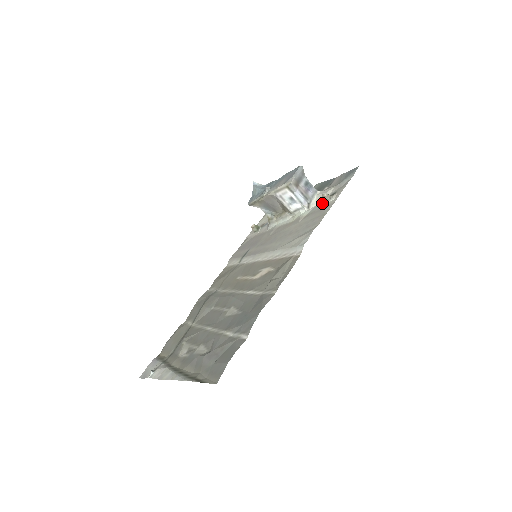
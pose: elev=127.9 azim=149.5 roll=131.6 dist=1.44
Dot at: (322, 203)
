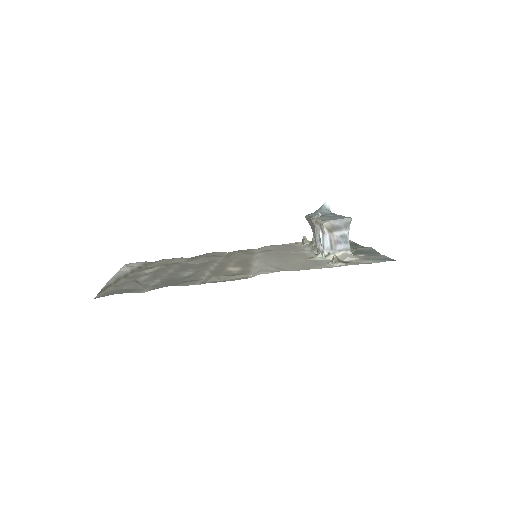
Dot at: occluded
